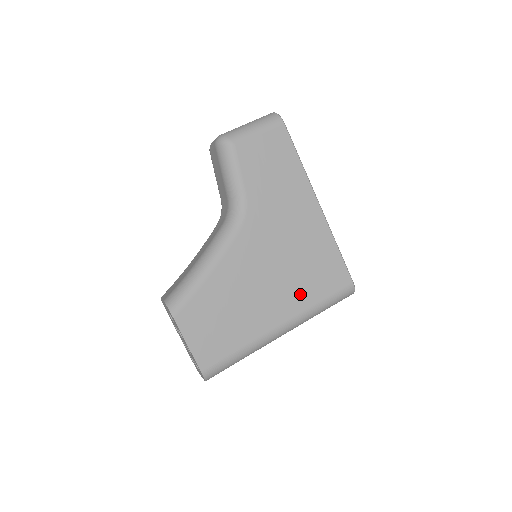
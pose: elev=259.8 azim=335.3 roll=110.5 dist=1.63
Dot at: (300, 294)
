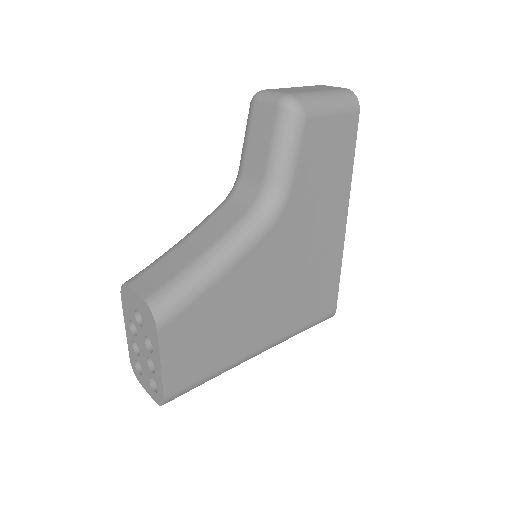
Dot at: (291, 316)
